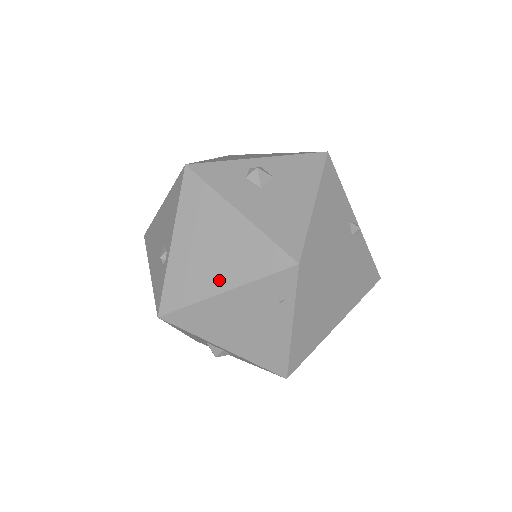
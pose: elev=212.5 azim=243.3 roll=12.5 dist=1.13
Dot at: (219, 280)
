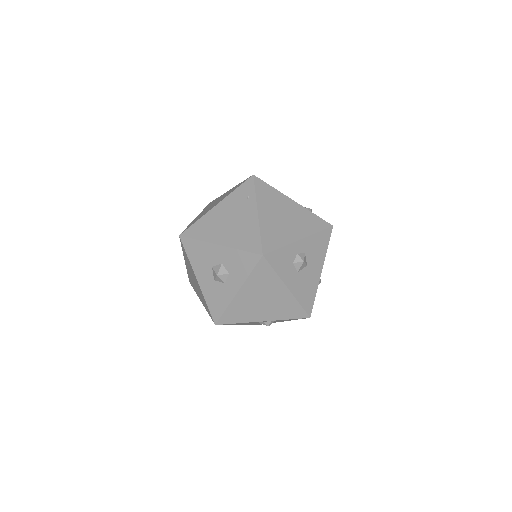
Dot at: occluded
